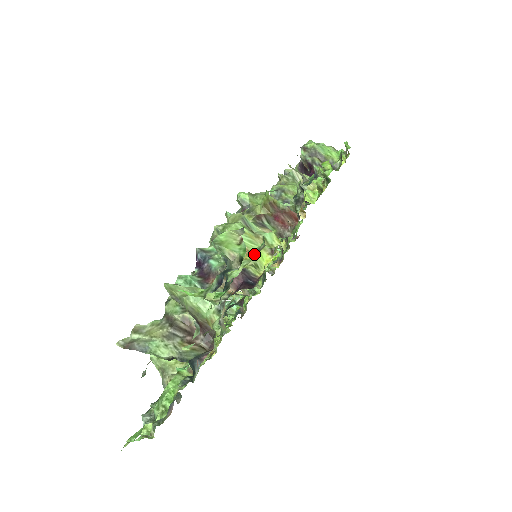
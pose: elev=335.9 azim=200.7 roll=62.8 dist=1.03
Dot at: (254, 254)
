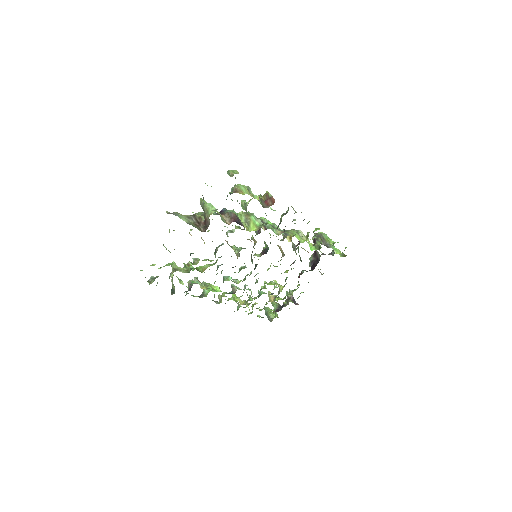
Dot at: (244, 194)
